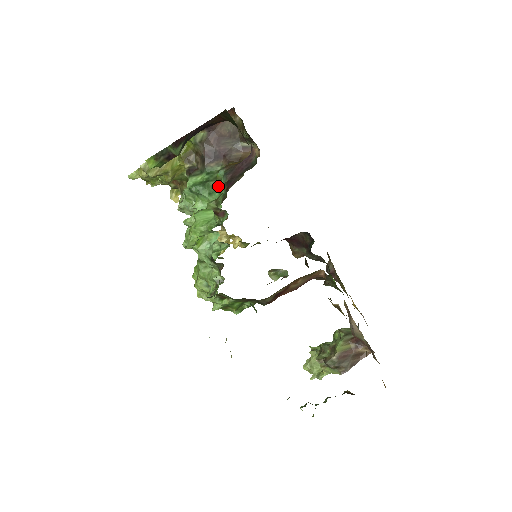
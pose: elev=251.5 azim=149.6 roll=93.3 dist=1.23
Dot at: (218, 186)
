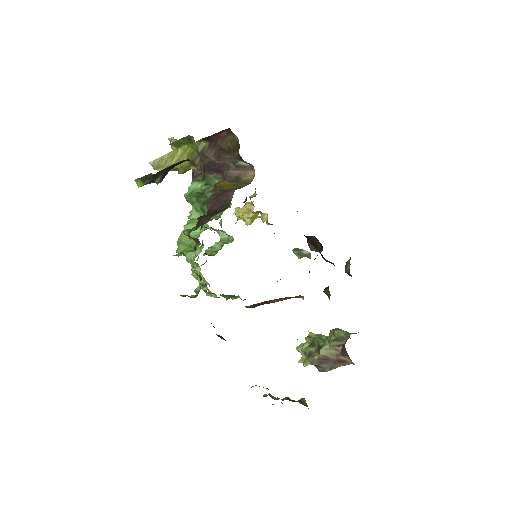
Dot at: (203, 209)
